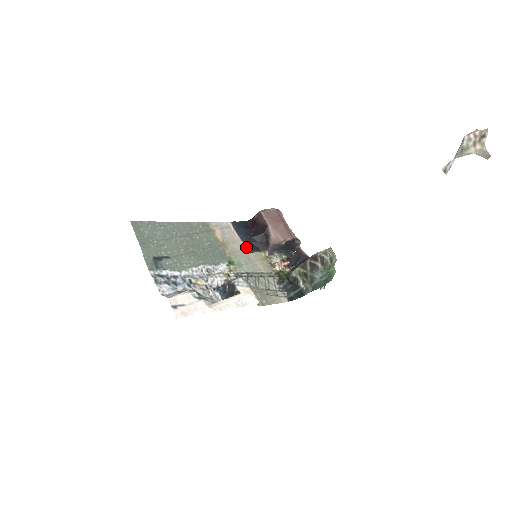
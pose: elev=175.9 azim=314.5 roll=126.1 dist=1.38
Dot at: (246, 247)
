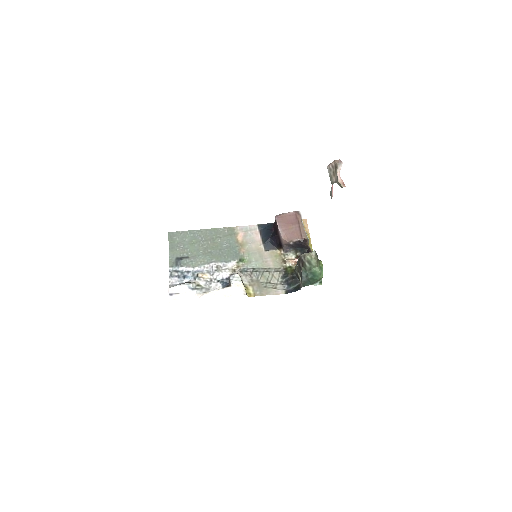
Dot at: (263, 246)
